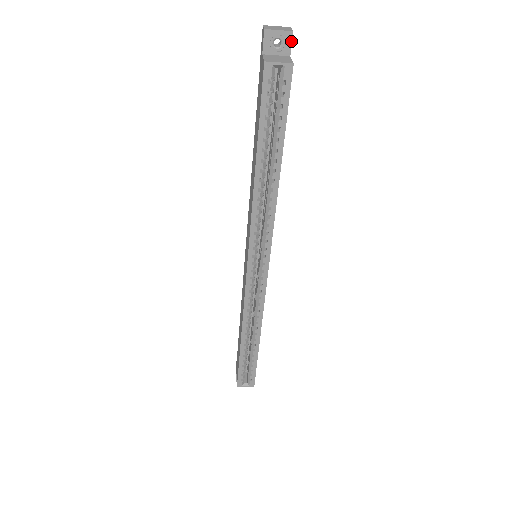
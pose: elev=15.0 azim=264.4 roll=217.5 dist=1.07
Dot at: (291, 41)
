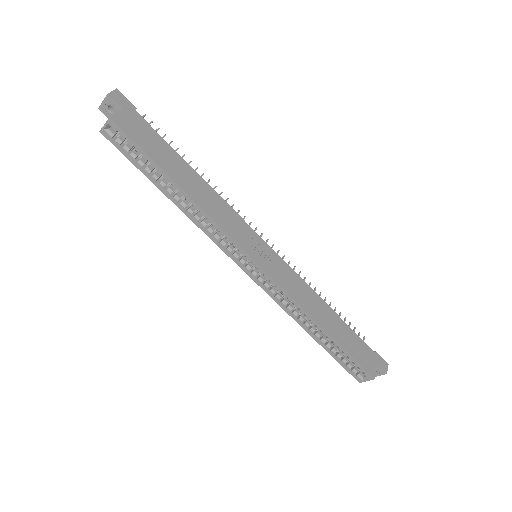
Dot at: (113, 100)
